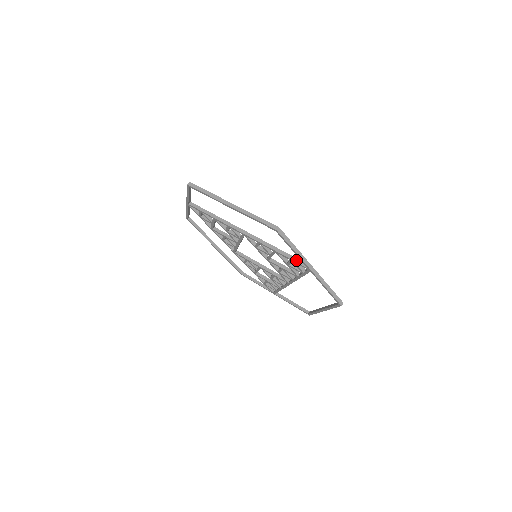
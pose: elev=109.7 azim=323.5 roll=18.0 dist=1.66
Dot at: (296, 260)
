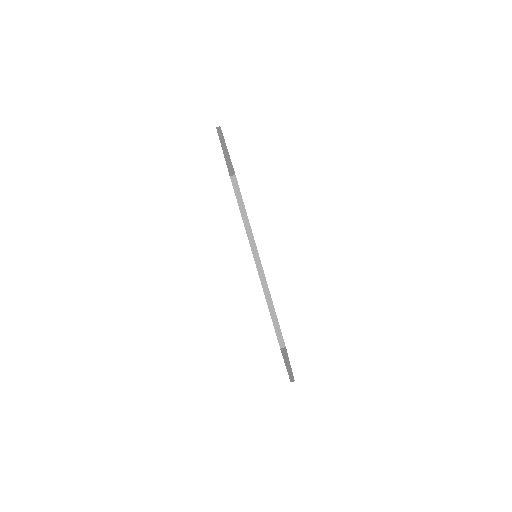
Dot at: occluded
